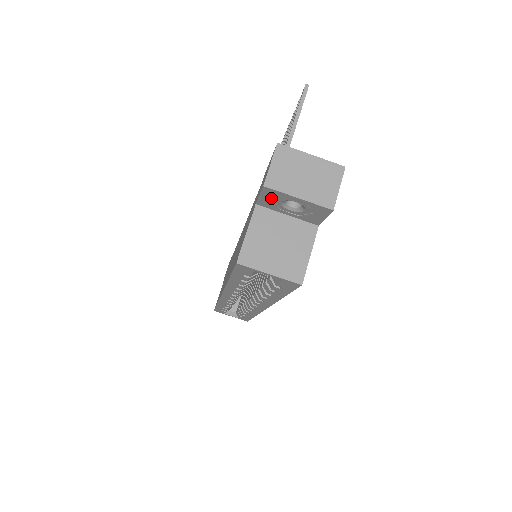
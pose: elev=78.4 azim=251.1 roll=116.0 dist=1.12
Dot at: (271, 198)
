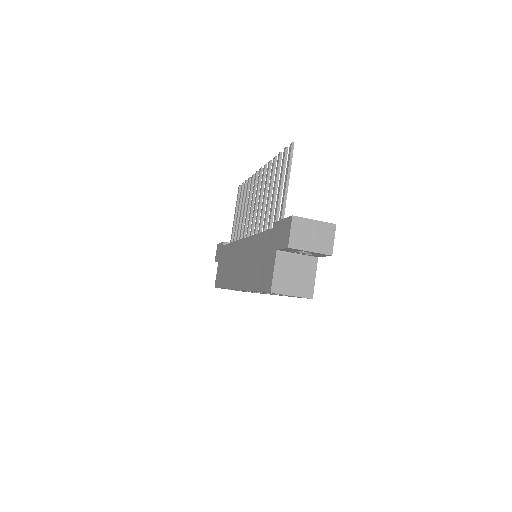
Dot at: (290, 250)
